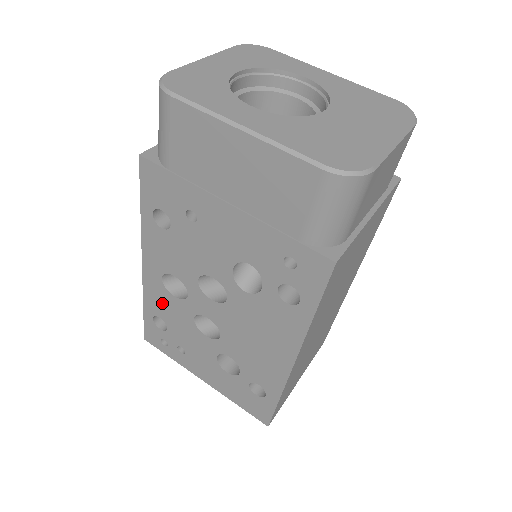
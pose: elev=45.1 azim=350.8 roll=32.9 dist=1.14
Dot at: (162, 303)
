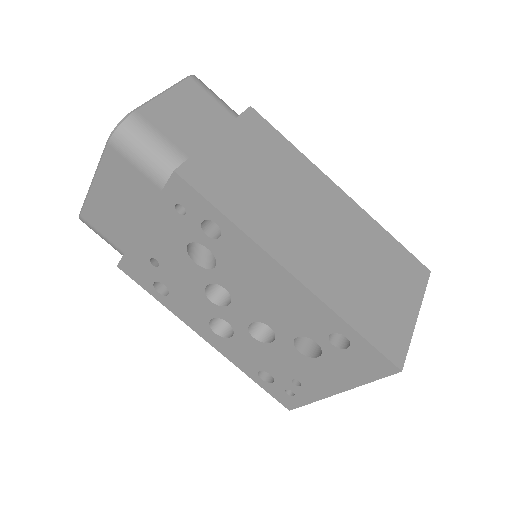
Dot at: (241, 355)
